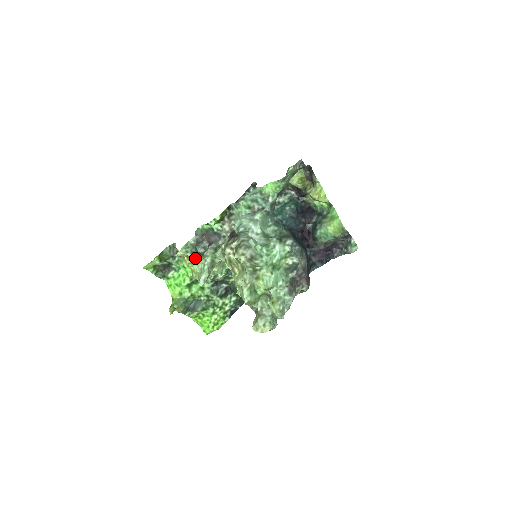
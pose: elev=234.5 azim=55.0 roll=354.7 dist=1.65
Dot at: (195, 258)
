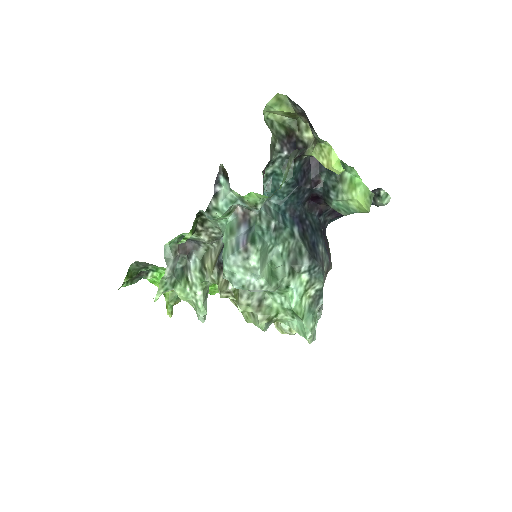
Dot at: (180, 291)
